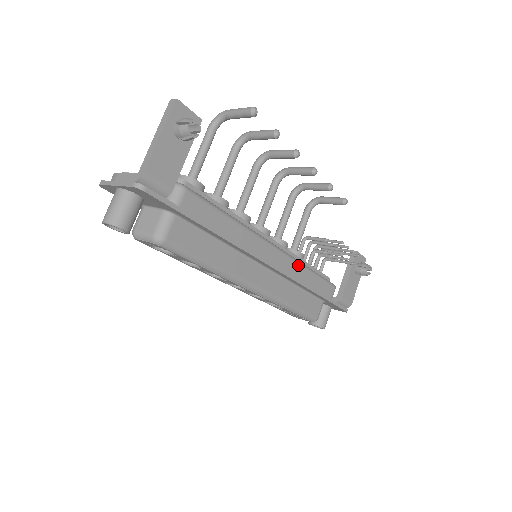
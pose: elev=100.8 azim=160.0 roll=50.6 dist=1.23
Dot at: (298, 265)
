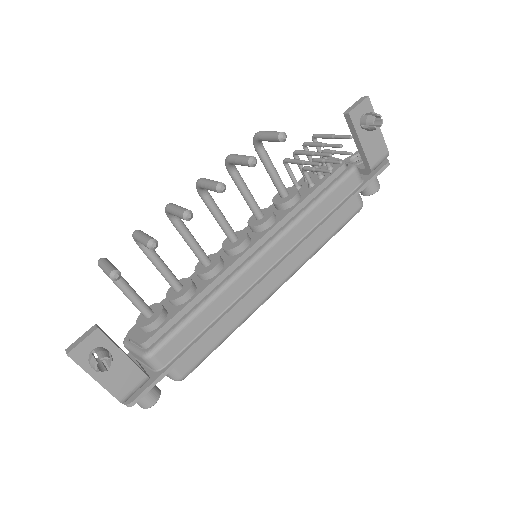
Dot at: (297, 226)
